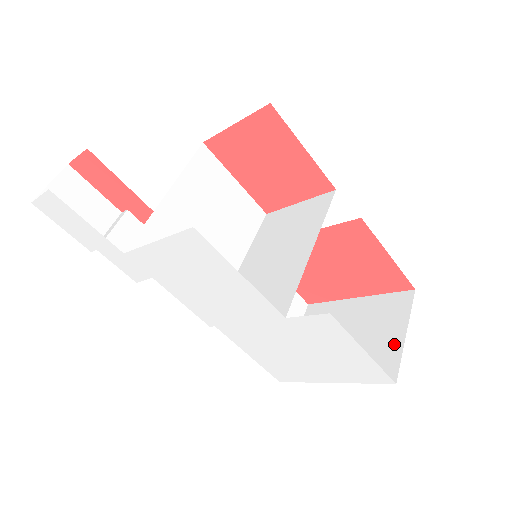
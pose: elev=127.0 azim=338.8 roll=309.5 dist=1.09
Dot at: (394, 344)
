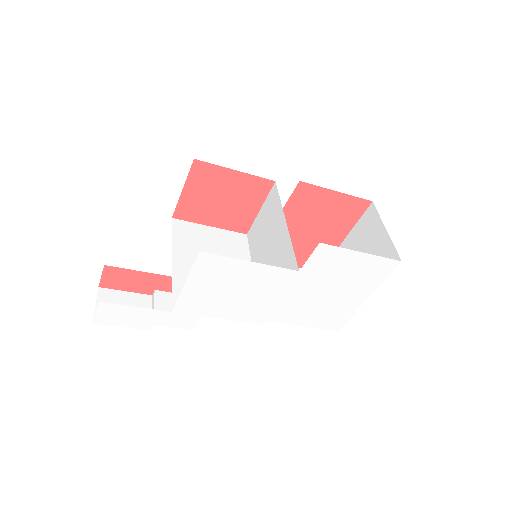
Dot at: (384, 242)
